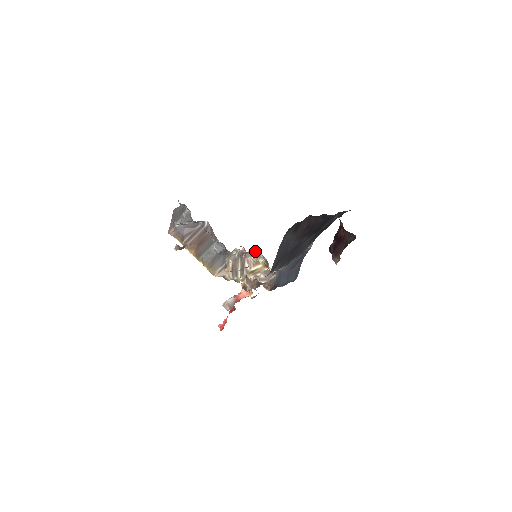
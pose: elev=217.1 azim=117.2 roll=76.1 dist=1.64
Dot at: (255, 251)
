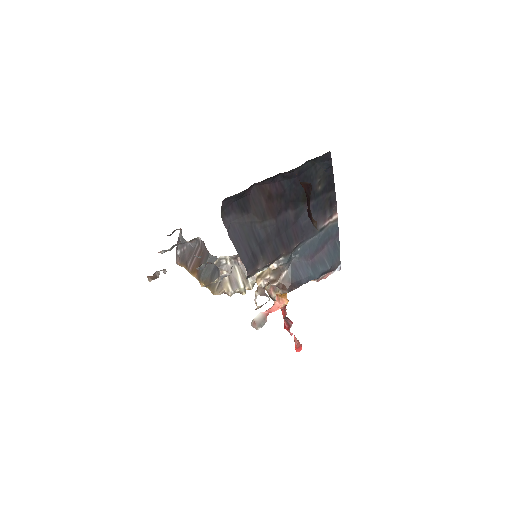
Dot at: occluded
